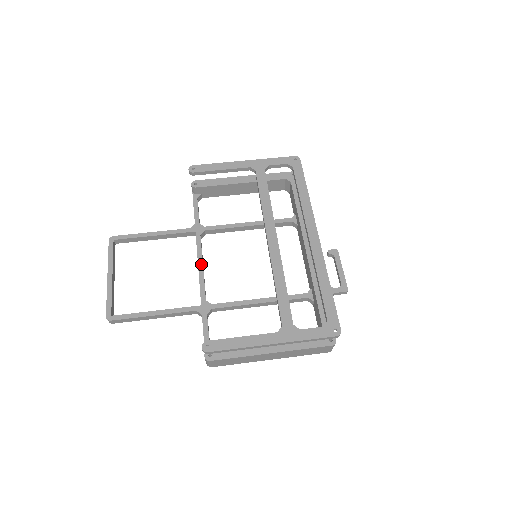
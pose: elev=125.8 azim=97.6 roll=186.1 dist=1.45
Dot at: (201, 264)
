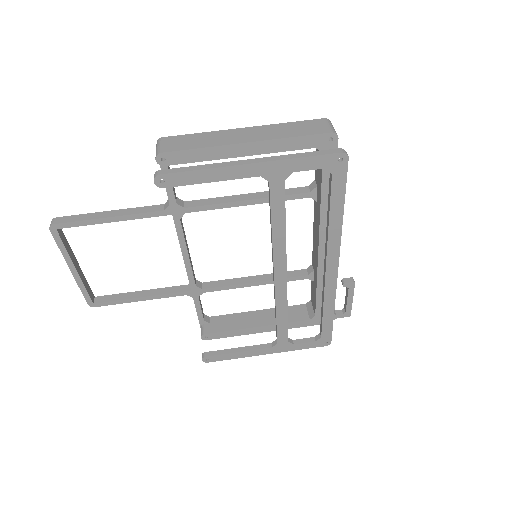
Dot at: (186, 253)
